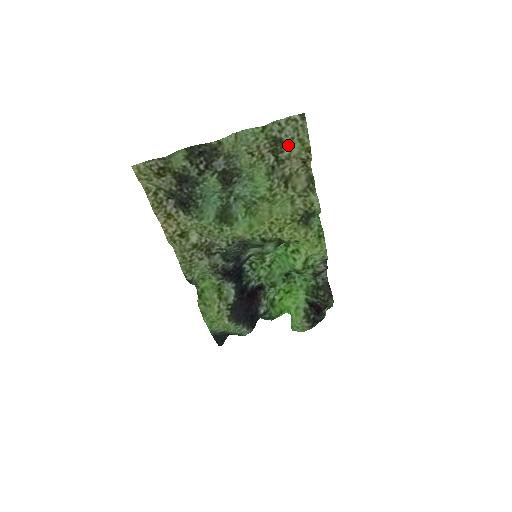
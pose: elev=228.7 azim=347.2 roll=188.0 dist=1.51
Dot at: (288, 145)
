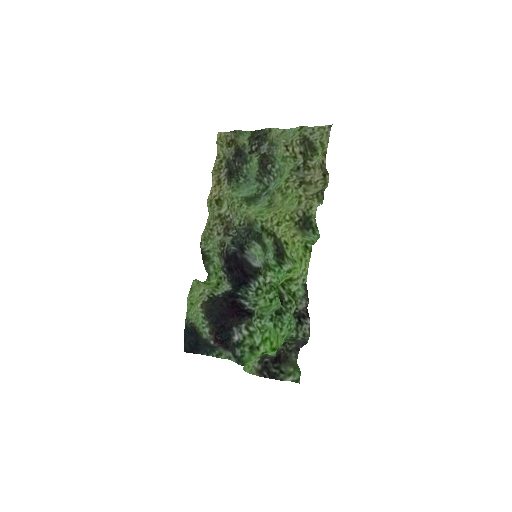
Dot at: (318, 156)
